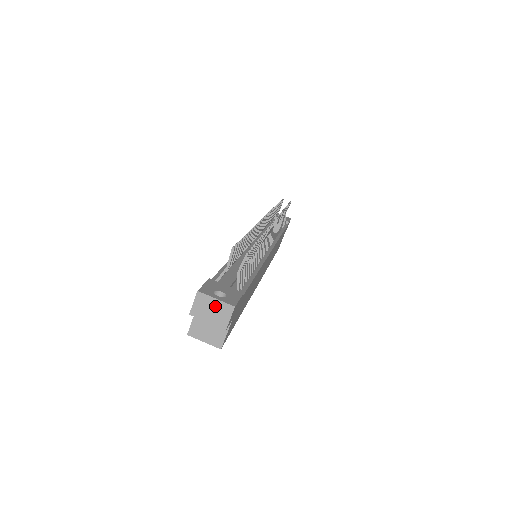
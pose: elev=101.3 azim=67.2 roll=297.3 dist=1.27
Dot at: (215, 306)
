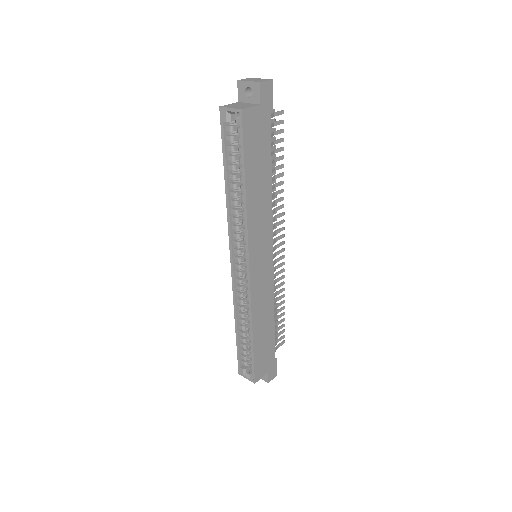
Dot at: (258, 79)
